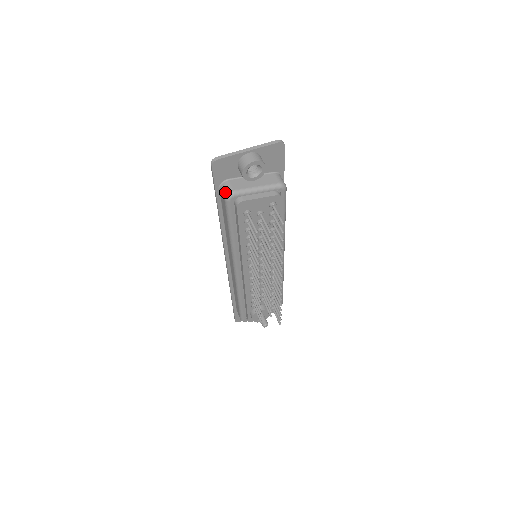
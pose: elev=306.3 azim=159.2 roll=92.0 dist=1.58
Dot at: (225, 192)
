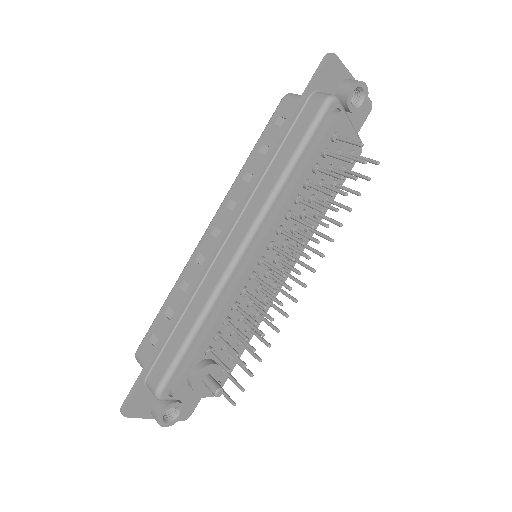
Dot at: (327, 94)
